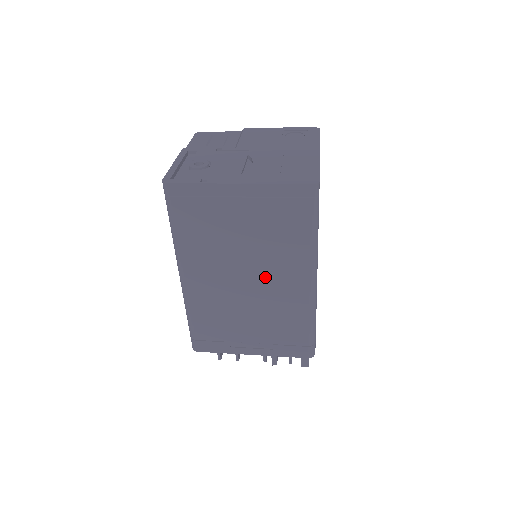
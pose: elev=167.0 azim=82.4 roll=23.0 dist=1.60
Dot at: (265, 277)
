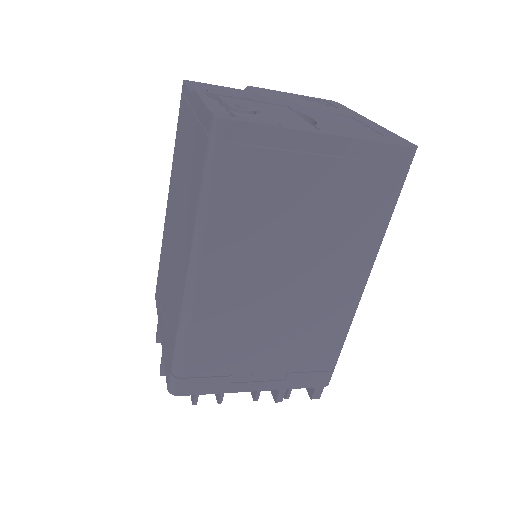
Dot at: (312, 276)
